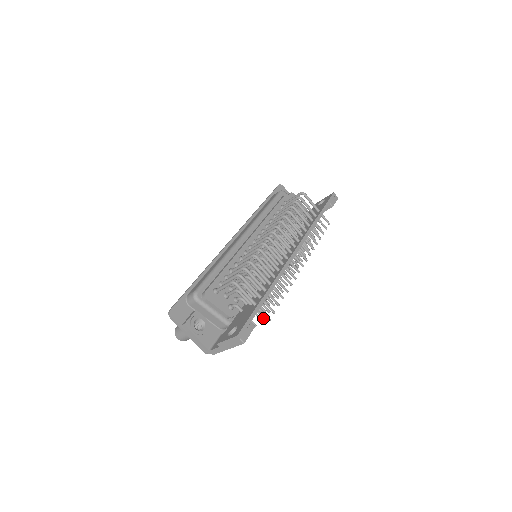
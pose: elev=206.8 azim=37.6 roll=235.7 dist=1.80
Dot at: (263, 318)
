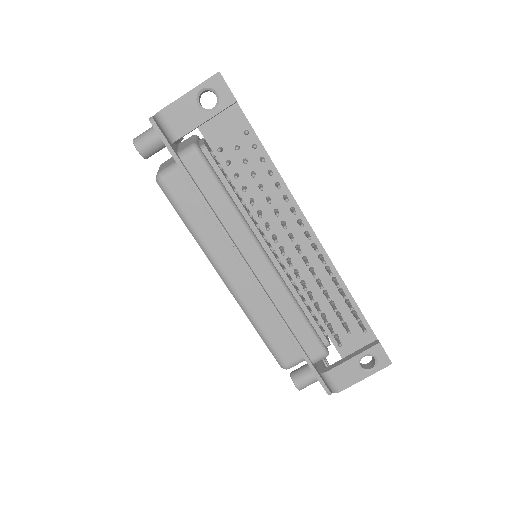
Dot at: (237, 147)
